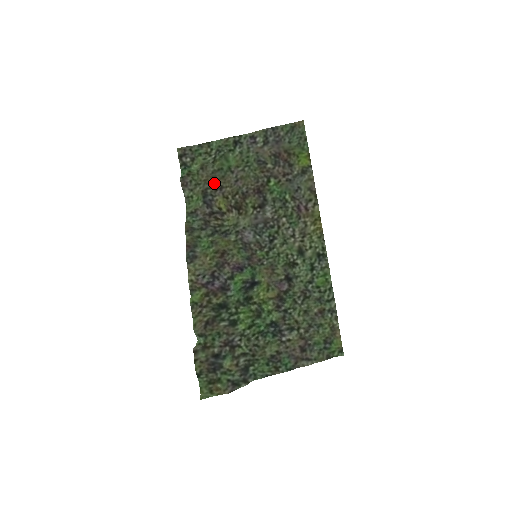
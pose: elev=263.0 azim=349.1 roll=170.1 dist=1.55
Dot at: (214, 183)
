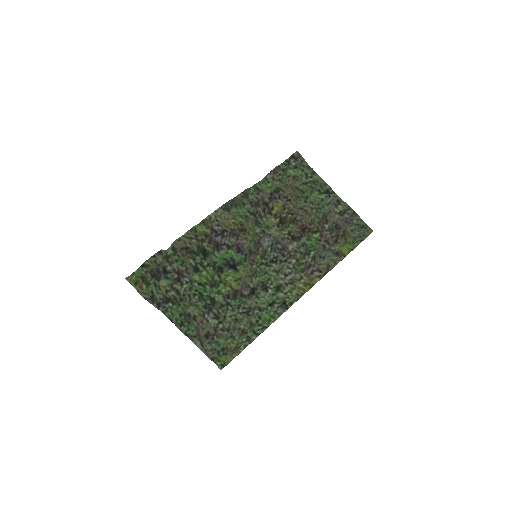
Dot at: (289, 193)
